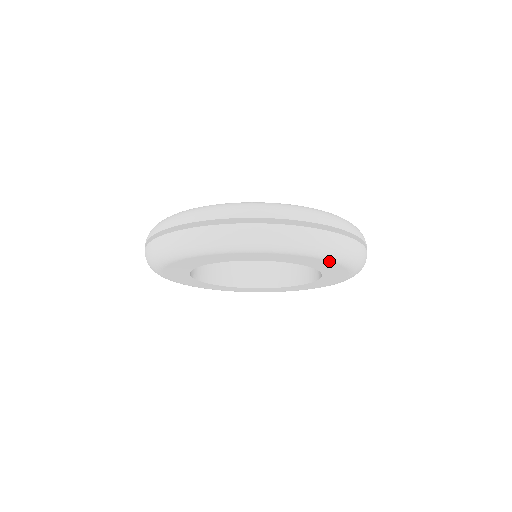
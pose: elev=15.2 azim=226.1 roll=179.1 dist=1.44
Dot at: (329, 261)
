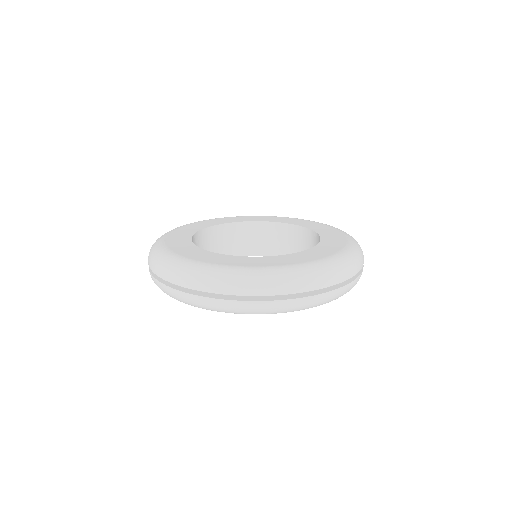
Dot at: occluded
